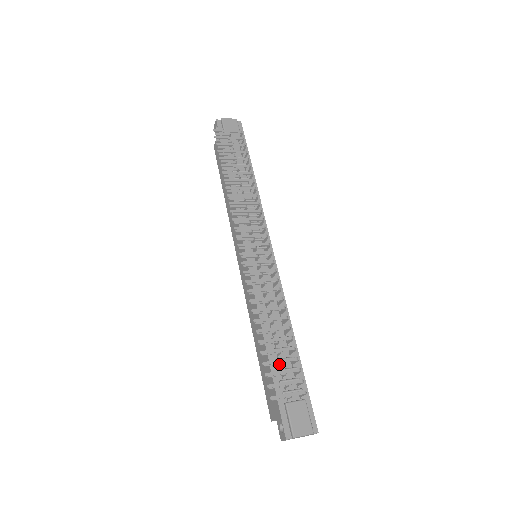
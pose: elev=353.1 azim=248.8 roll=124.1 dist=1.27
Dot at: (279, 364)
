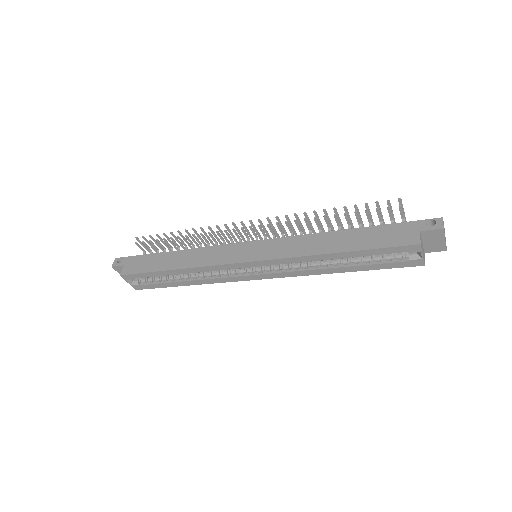
Dot at: (371, 220)
